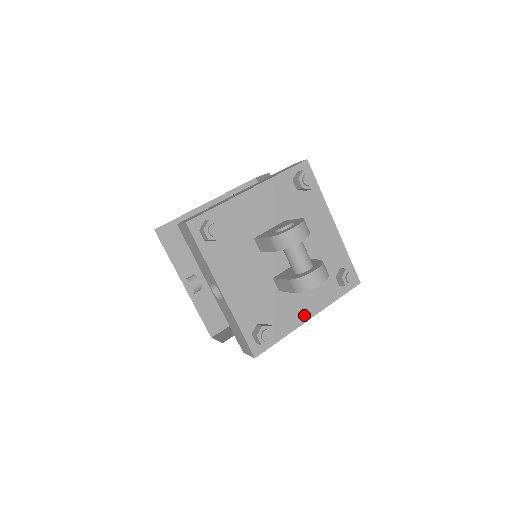
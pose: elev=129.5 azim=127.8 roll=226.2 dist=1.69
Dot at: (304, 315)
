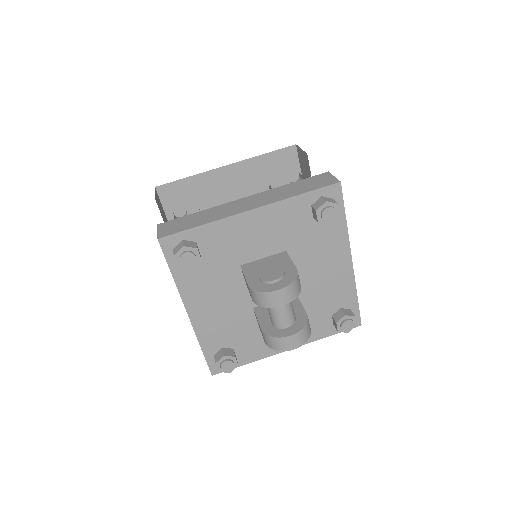
Dot at: occluded
